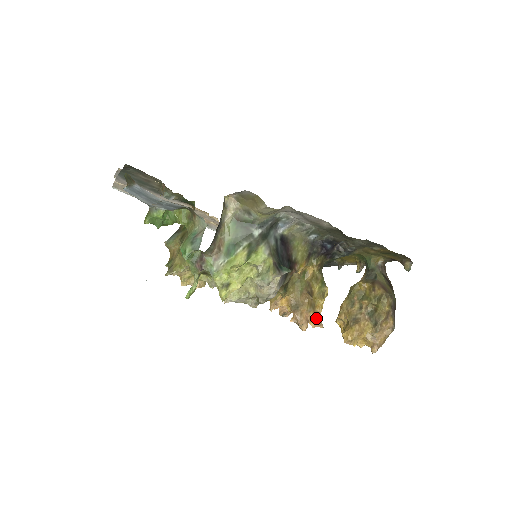
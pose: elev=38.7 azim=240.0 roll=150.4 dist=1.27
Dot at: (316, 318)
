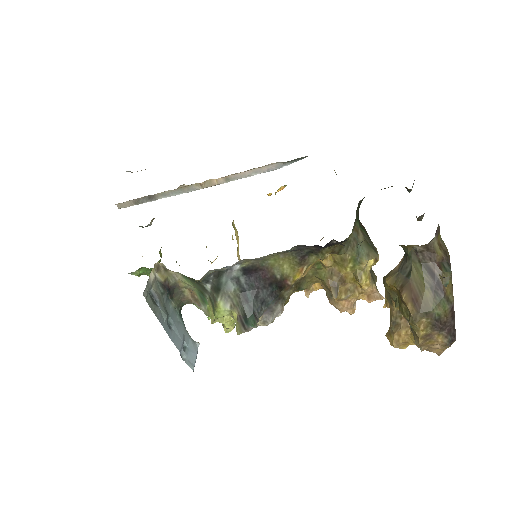
Dot at: (367, 294)
